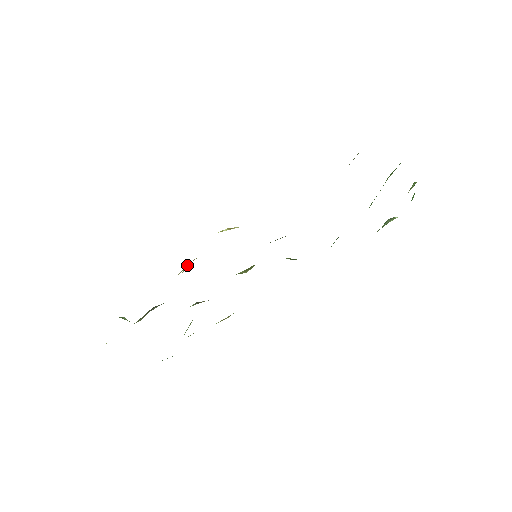
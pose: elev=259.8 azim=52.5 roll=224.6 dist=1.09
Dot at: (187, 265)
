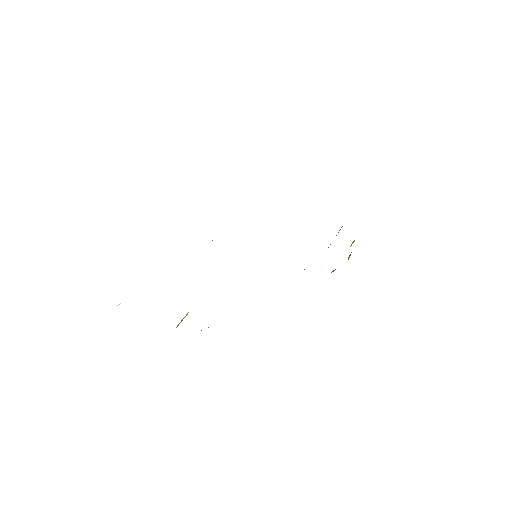
Dot at: occluded
